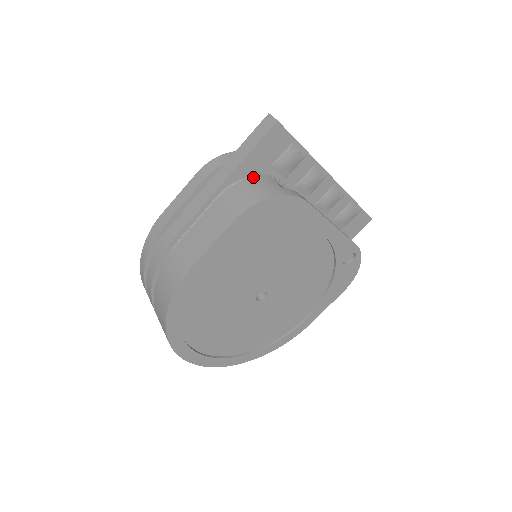
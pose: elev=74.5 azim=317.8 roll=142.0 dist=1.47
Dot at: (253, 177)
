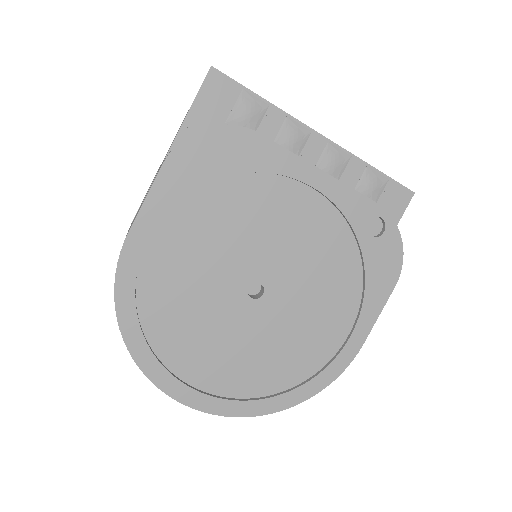
Dot at: occluded
